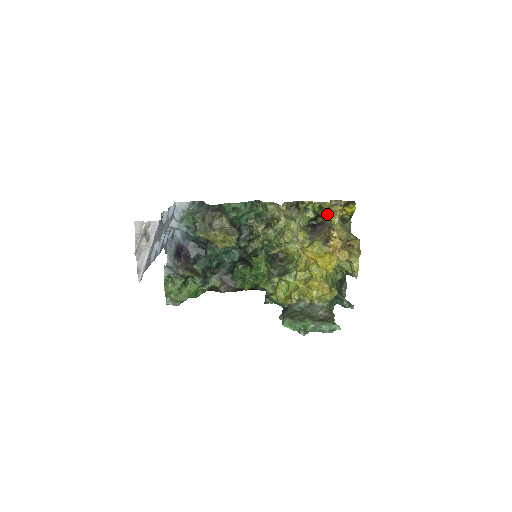
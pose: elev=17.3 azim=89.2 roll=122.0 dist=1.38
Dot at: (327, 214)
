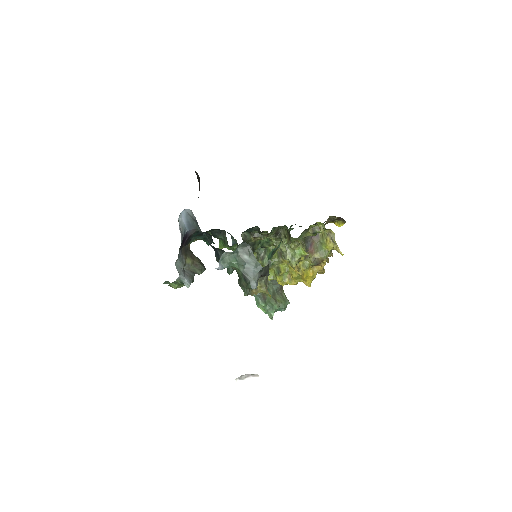
Dot at: (320, 222)
